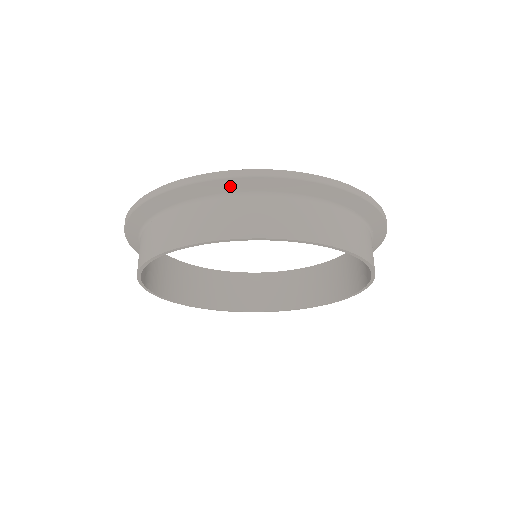
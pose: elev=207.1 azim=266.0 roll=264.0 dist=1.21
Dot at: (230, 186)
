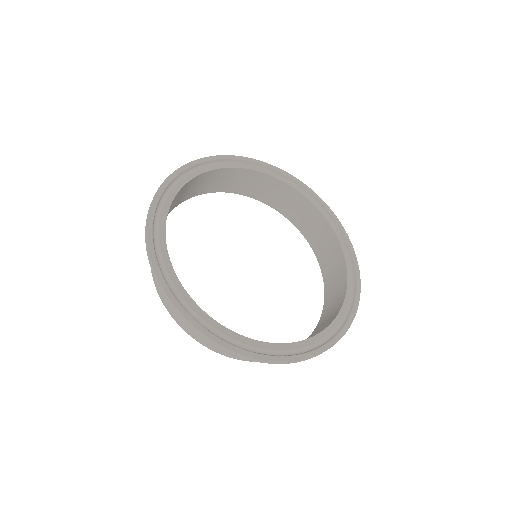
Dot at: occluded
